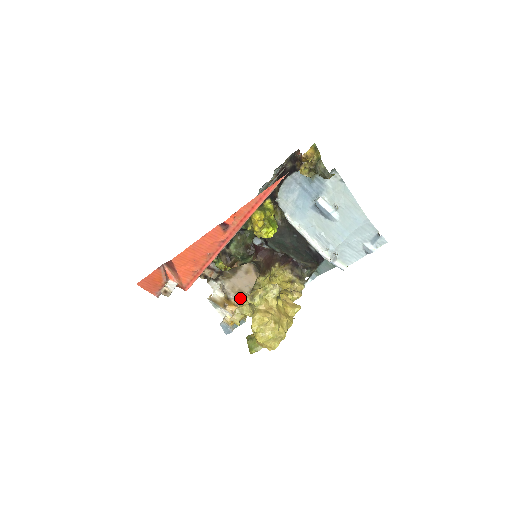
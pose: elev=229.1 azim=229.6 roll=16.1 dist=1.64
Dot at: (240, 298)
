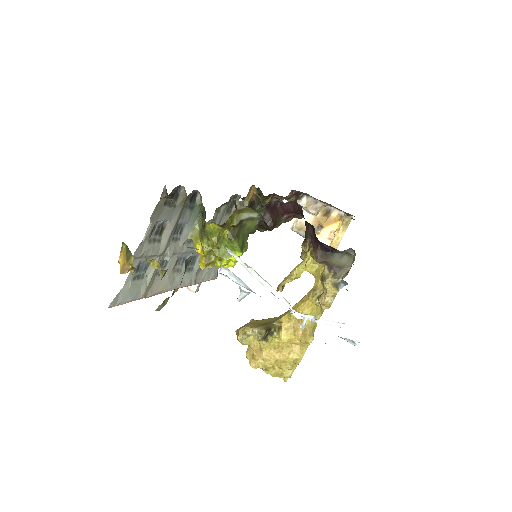
Dot at: (342, 211)
